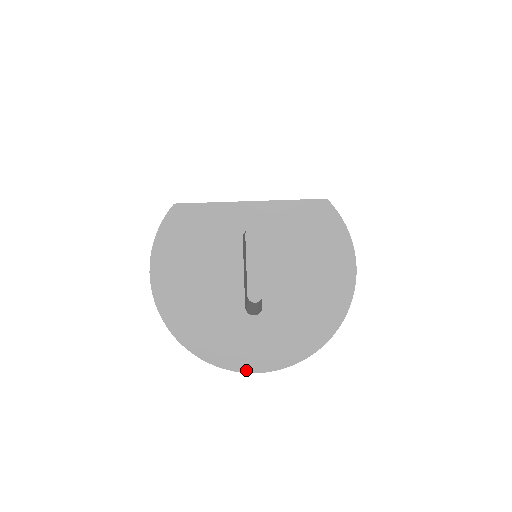
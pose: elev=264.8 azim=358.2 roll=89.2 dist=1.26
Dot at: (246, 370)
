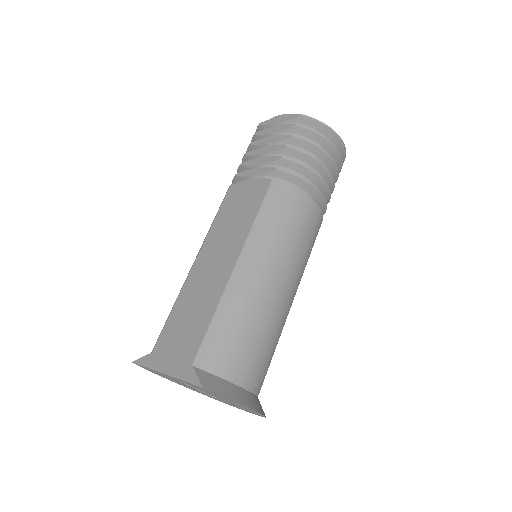
Dot at: occluded
